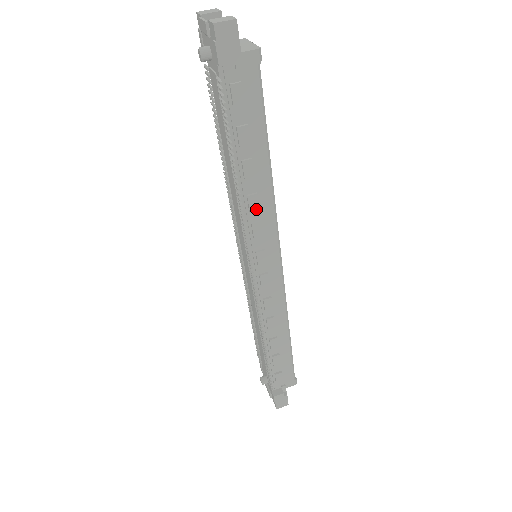
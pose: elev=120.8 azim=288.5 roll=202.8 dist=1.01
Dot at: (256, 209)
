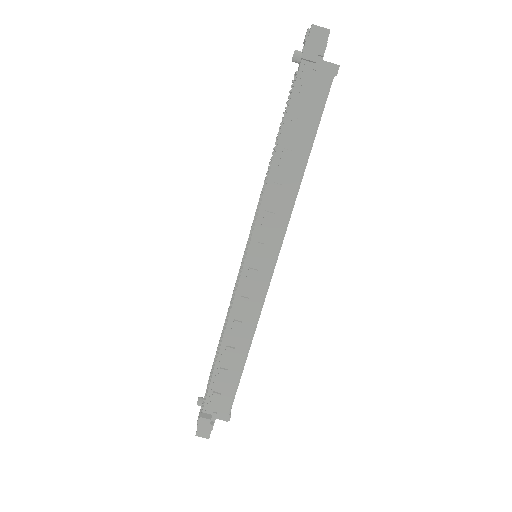
Dot at: (275, 199)
